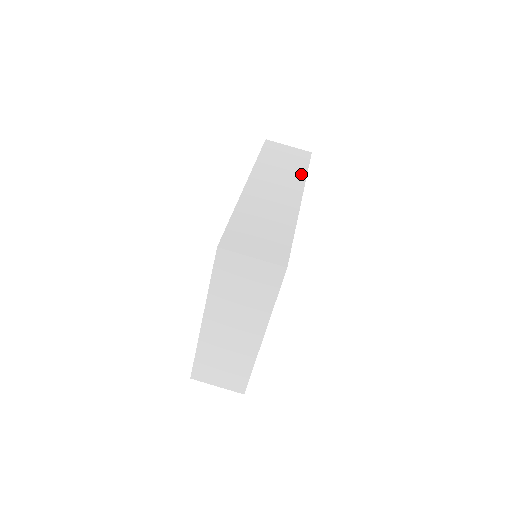
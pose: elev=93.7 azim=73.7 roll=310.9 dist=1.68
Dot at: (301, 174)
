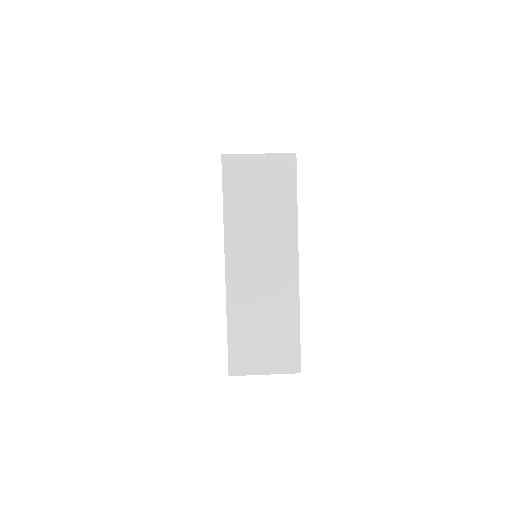
Dot at: occluded
